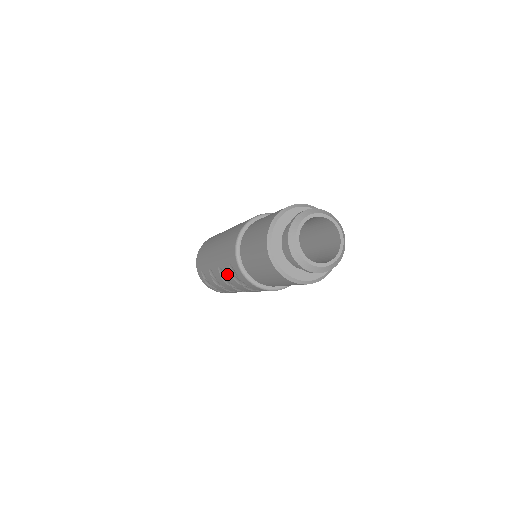
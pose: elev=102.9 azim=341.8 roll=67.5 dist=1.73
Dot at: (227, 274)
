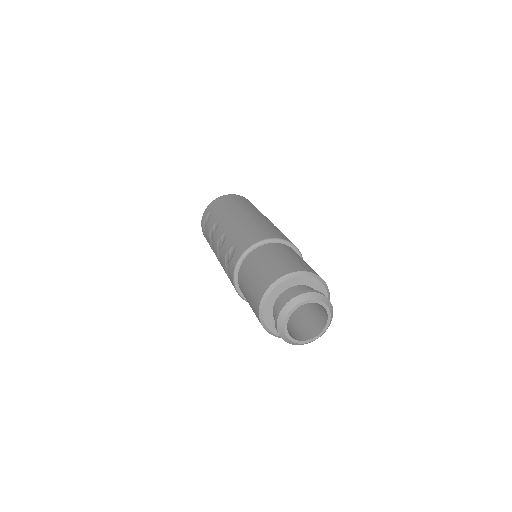
Dot at: (225, 246)
